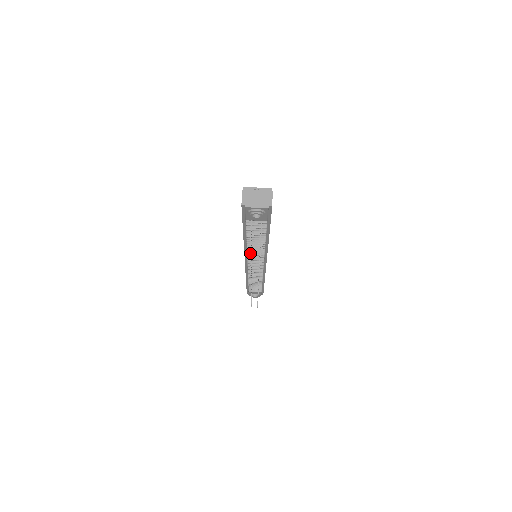
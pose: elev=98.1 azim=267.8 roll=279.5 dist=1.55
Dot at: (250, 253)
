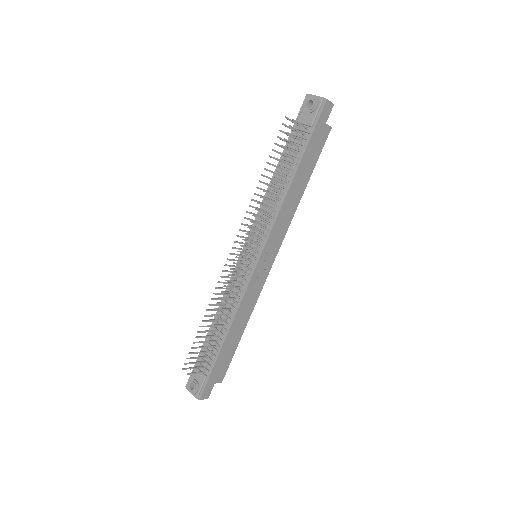
Dot at: (277, 136)
